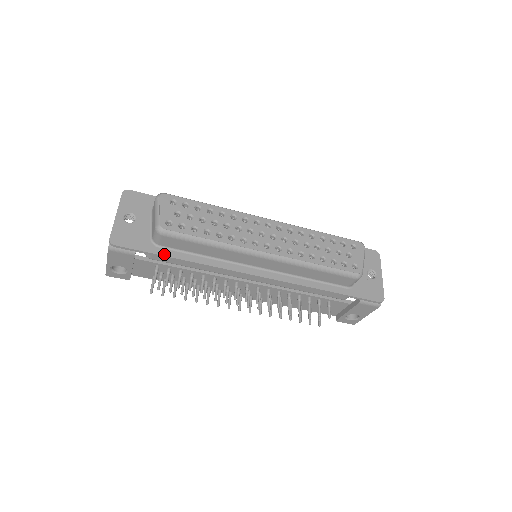
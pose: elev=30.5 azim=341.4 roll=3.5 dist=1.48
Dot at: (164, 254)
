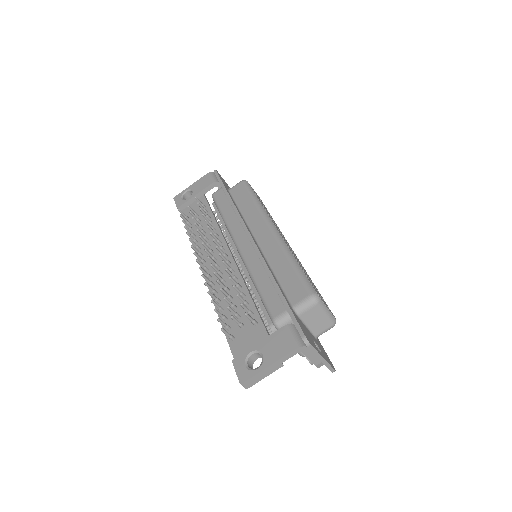
Dot at: occluded
